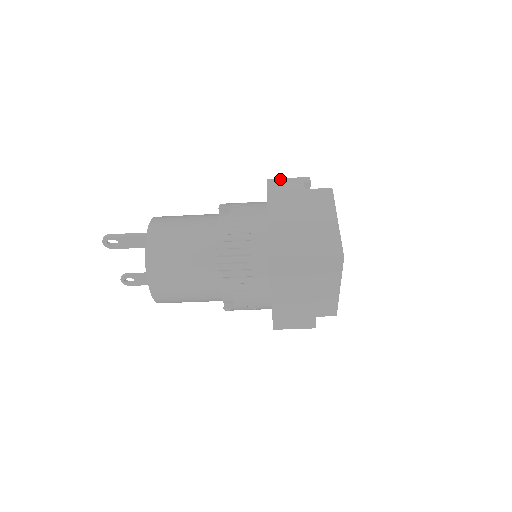
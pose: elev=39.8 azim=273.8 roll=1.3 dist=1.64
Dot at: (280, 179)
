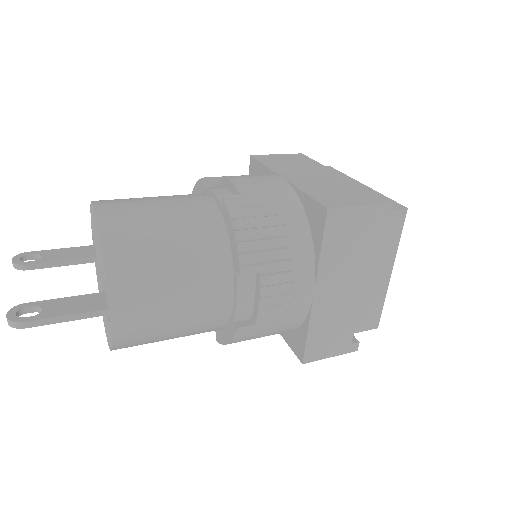
Dot at: (348, 209)
